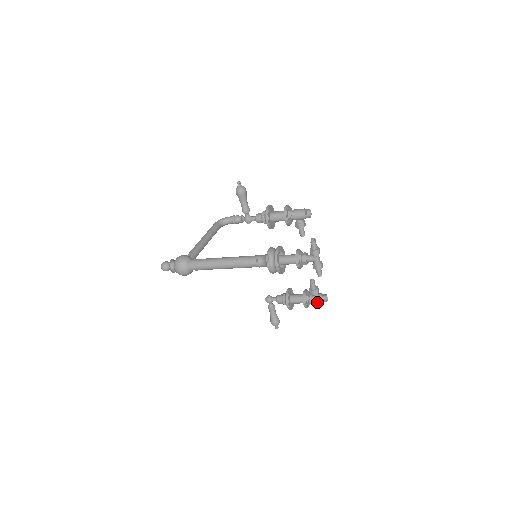
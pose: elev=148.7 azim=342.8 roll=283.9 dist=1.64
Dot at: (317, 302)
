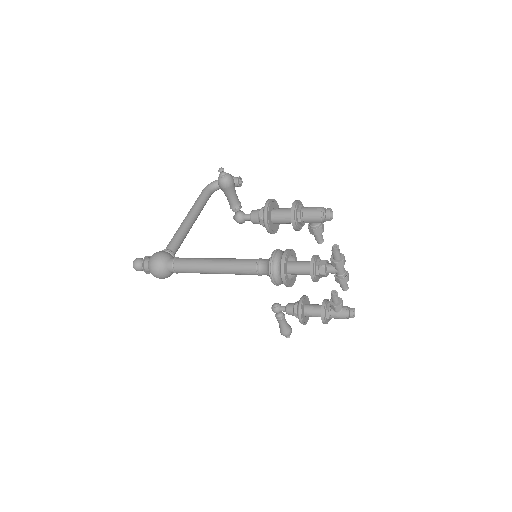
Dot at: (341, 318)
